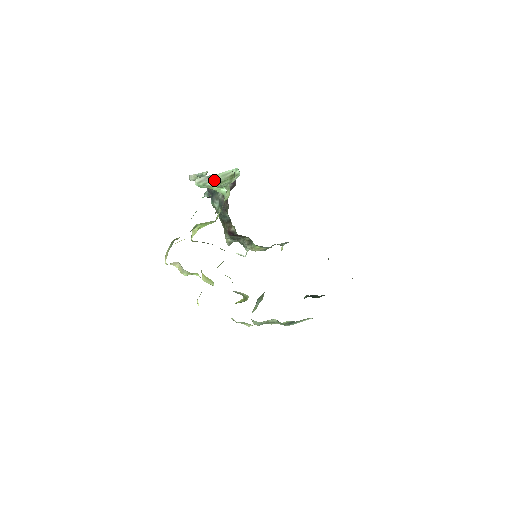
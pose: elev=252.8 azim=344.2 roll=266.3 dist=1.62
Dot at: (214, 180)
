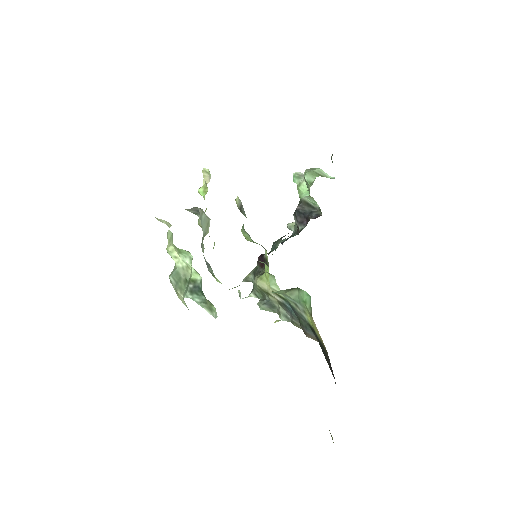
Dot at: (310, 169)
